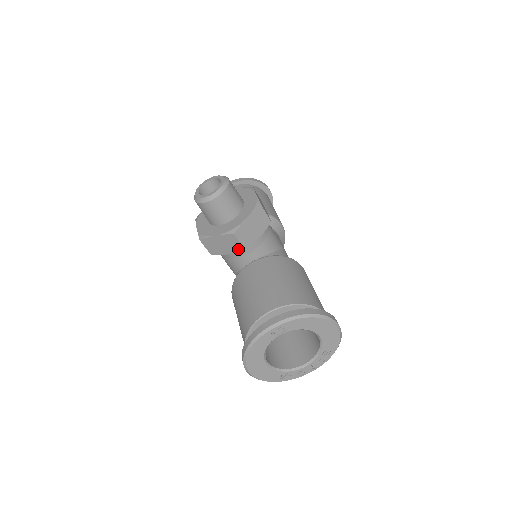
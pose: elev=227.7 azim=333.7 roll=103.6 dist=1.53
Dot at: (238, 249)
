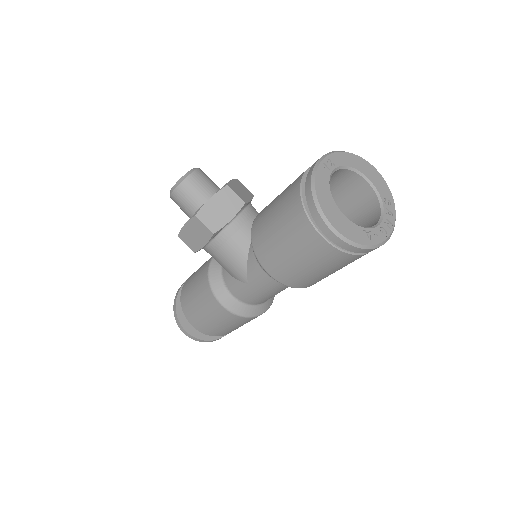
Dot at: (238, 206)
